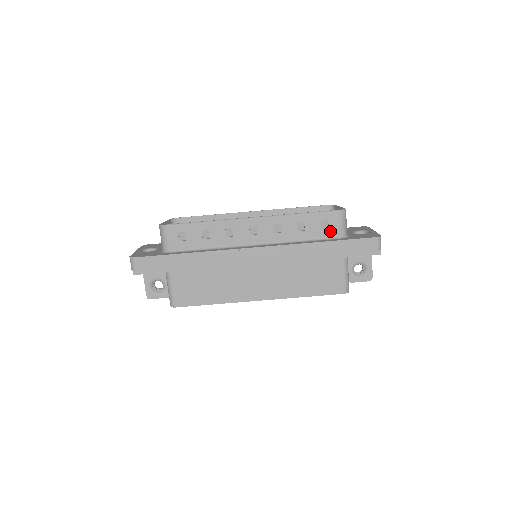
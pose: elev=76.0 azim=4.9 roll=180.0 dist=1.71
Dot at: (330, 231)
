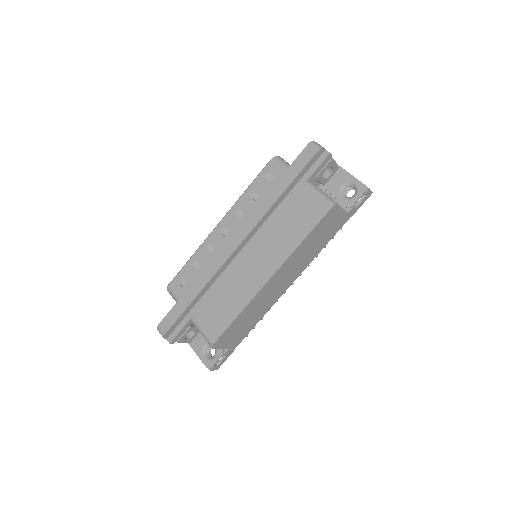
Dot at: (277, 177)
